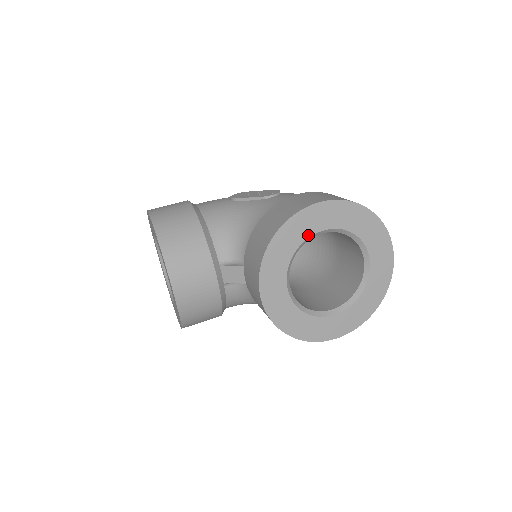
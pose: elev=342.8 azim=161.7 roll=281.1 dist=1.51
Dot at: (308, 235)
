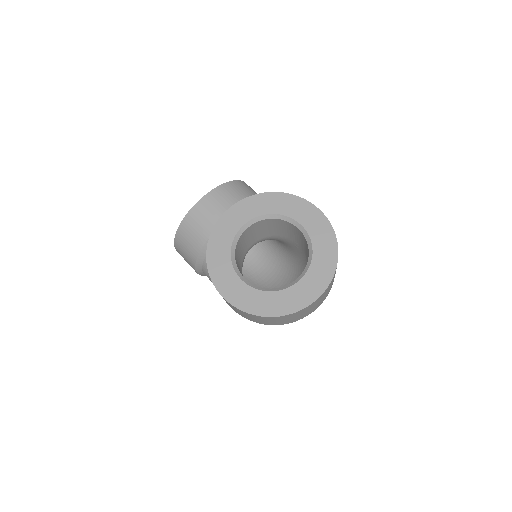
Dot at: (291, 215)
